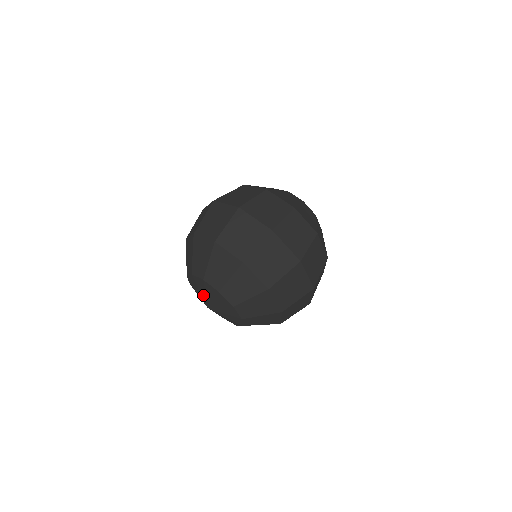
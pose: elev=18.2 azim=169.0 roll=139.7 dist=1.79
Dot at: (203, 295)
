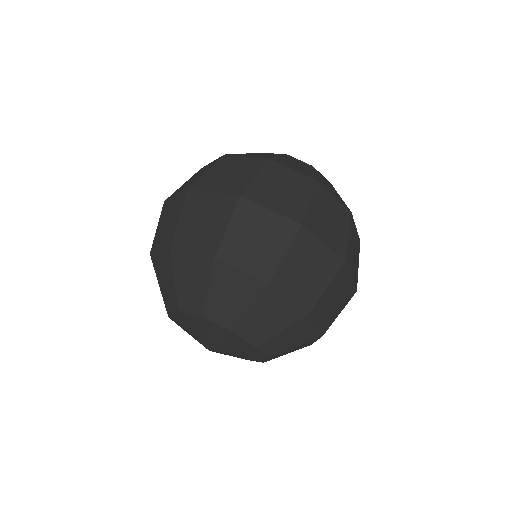
Dot at: (201, 336)
